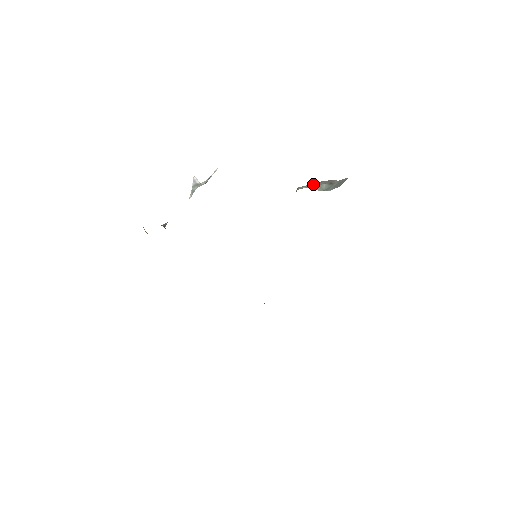
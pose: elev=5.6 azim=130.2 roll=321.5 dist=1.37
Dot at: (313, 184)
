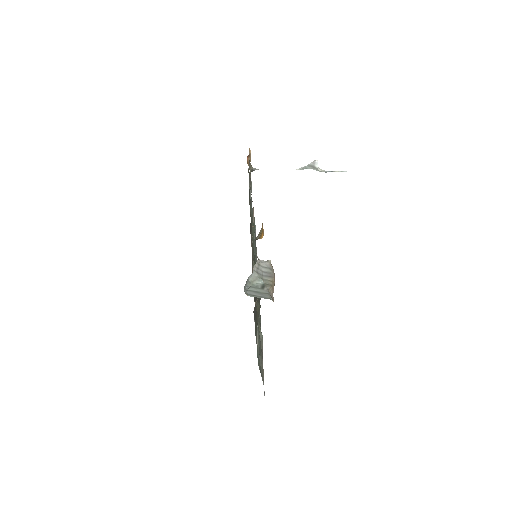
Dot at: (270, 271)
